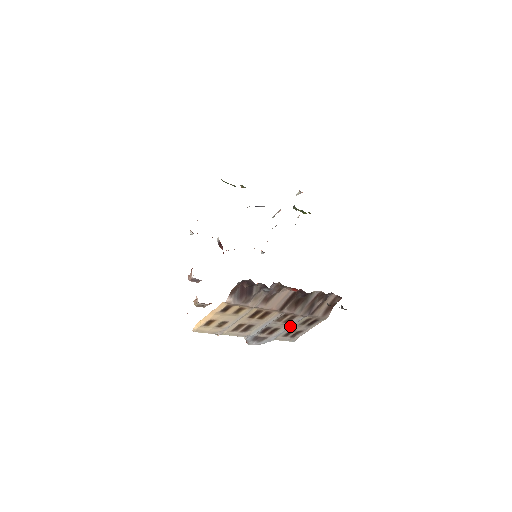
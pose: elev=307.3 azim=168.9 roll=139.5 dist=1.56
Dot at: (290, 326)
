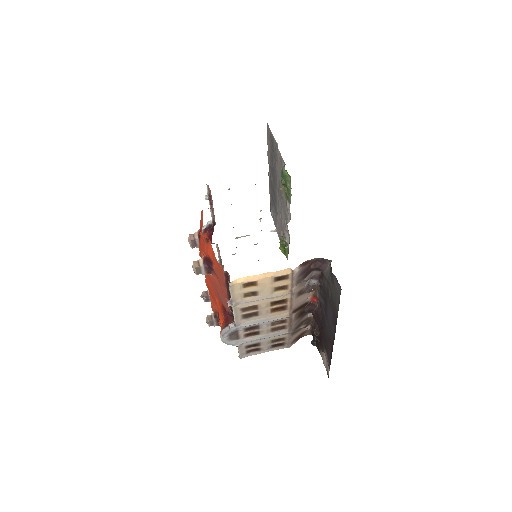
Dot at: (268, 337)
